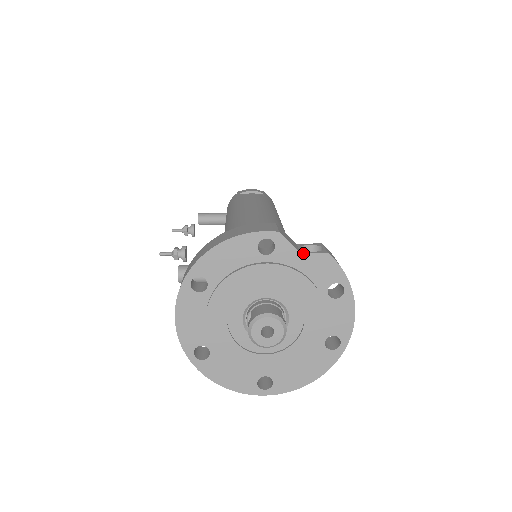
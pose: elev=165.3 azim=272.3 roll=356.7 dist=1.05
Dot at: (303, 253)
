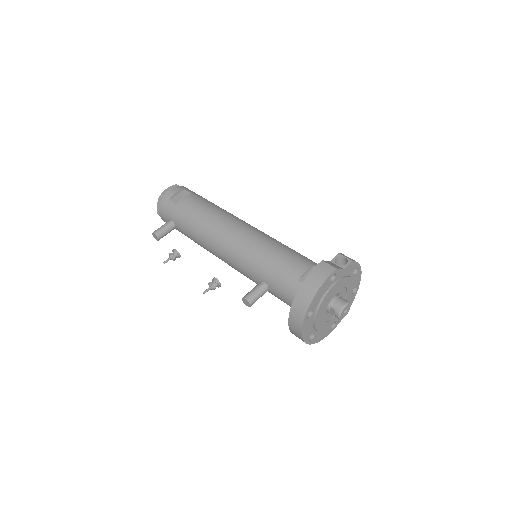
Dot at: (345, 269)
